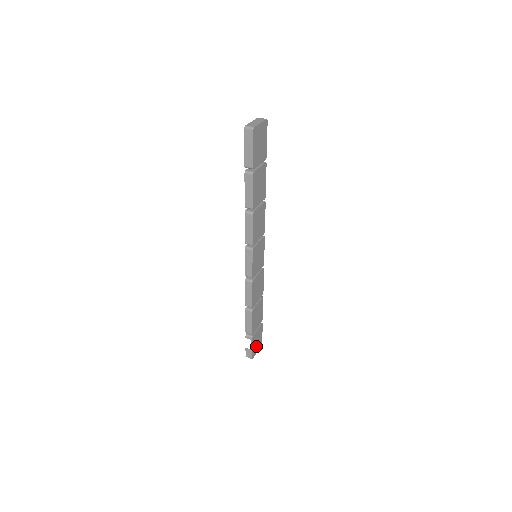
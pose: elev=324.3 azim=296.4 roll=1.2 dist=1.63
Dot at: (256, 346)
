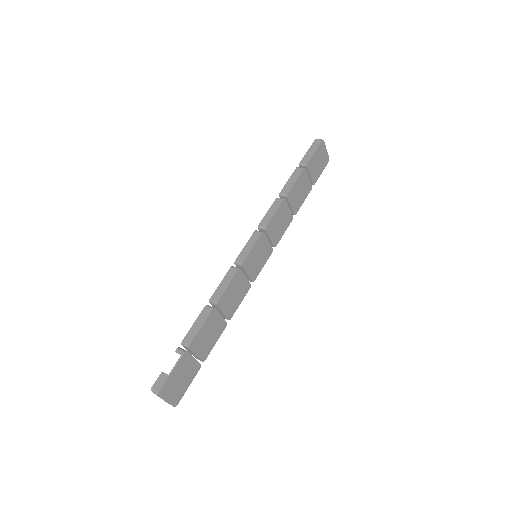
Dot at: (174, 386)
